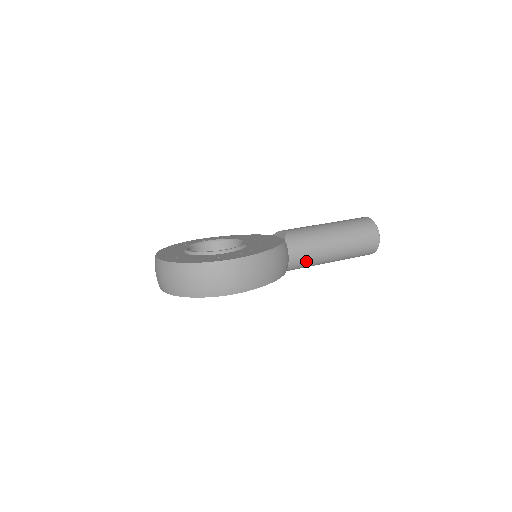
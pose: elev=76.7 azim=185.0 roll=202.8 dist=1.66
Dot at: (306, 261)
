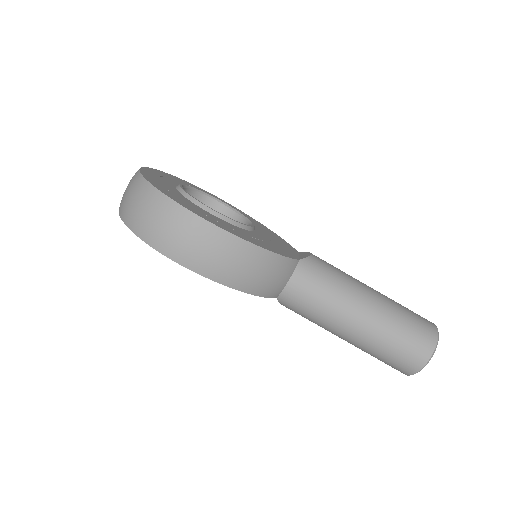
Dot at: (307, 308)
